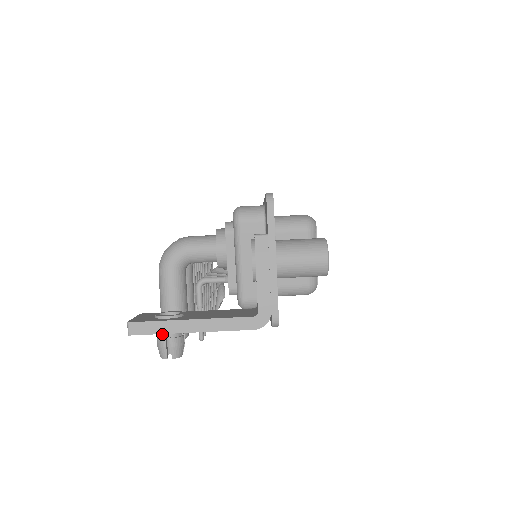
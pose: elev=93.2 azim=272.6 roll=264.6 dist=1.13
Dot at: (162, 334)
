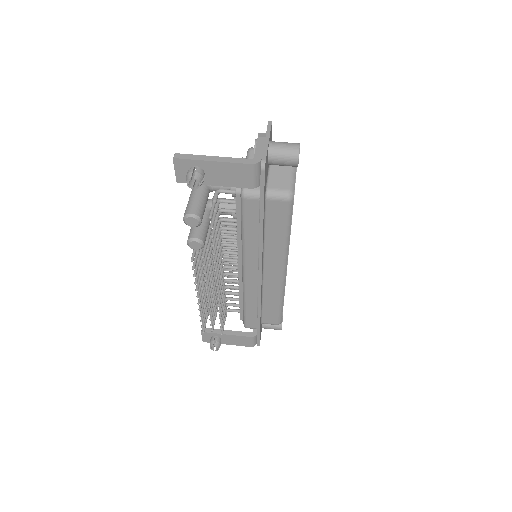
Dot at: (192, 168)
